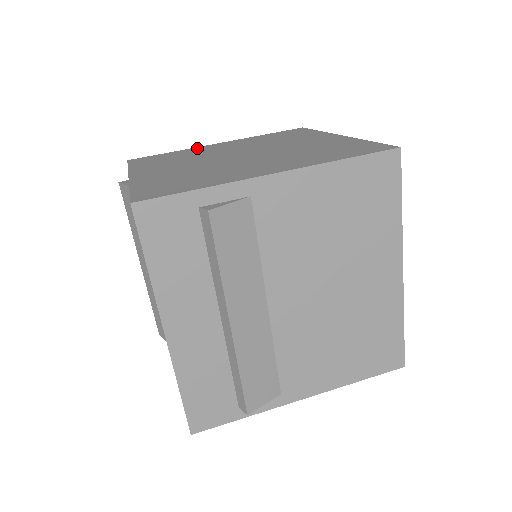
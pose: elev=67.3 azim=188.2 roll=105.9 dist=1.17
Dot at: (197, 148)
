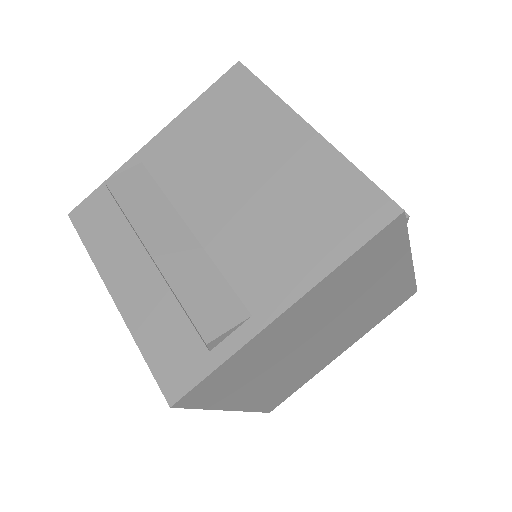
Dot at: occluded
